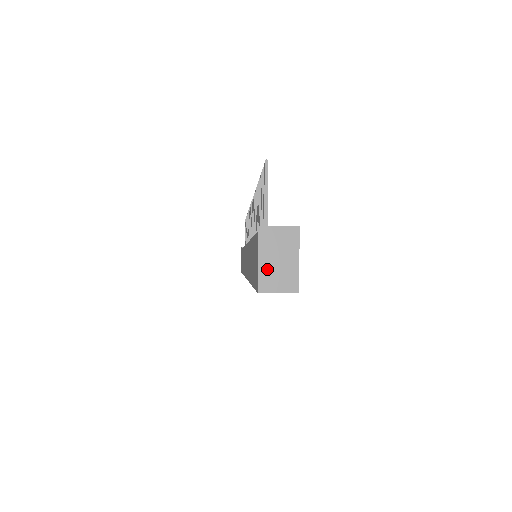
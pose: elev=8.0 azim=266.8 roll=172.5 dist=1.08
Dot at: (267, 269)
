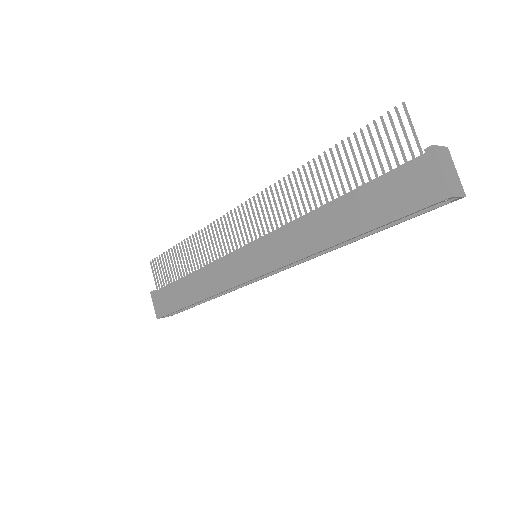
Dot at: (448, 178)
